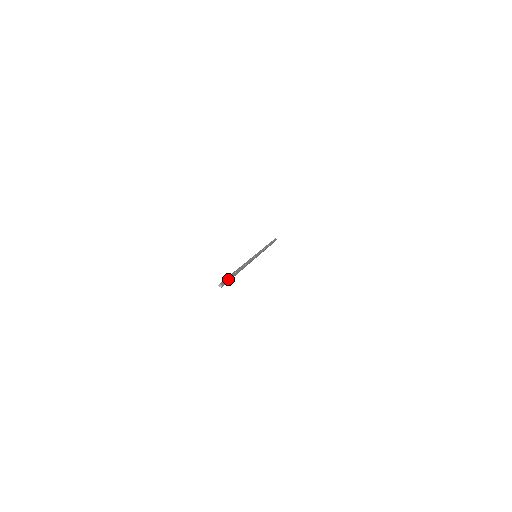
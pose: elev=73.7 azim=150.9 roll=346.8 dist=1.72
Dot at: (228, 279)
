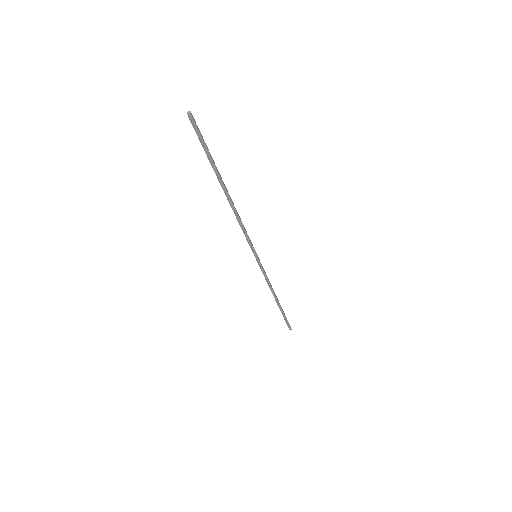
Dot at: (204, 141)
